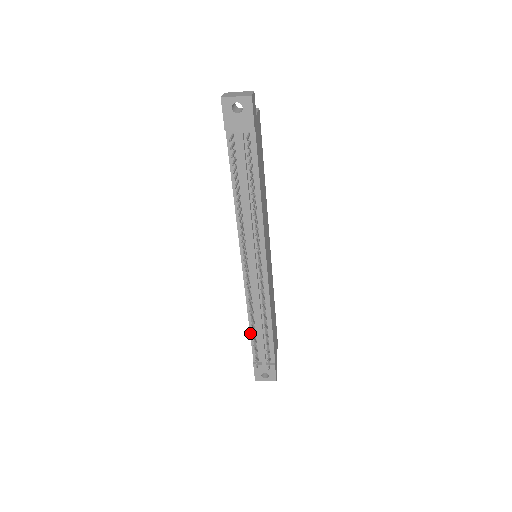
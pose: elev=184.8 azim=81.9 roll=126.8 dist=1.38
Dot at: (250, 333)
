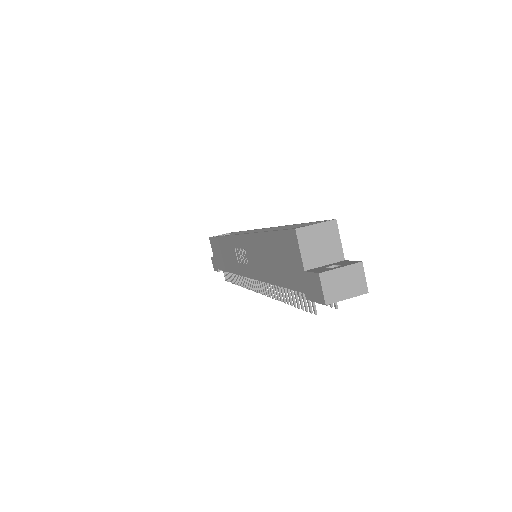
Dot at: occluded
